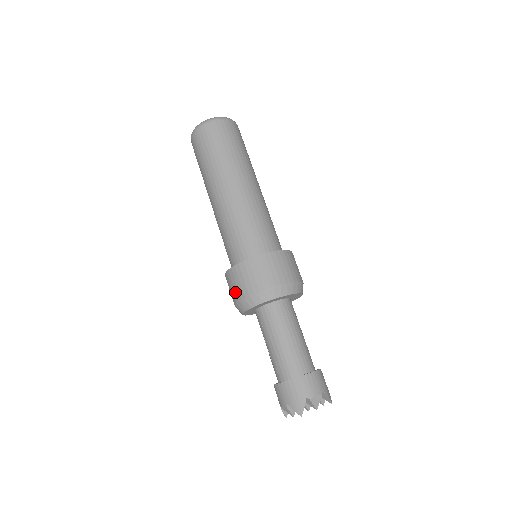
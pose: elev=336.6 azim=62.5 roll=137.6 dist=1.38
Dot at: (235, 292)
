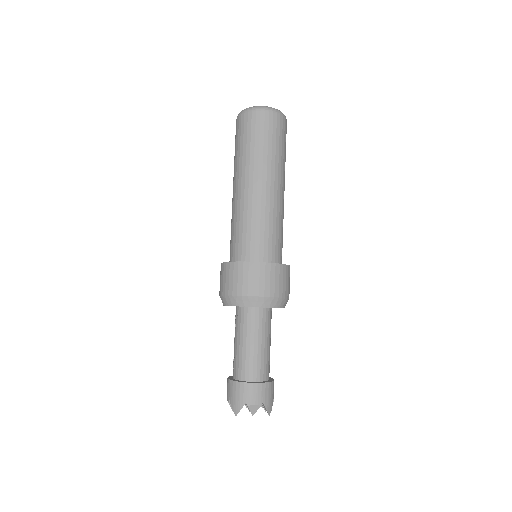
Dot at: (221, 285)
